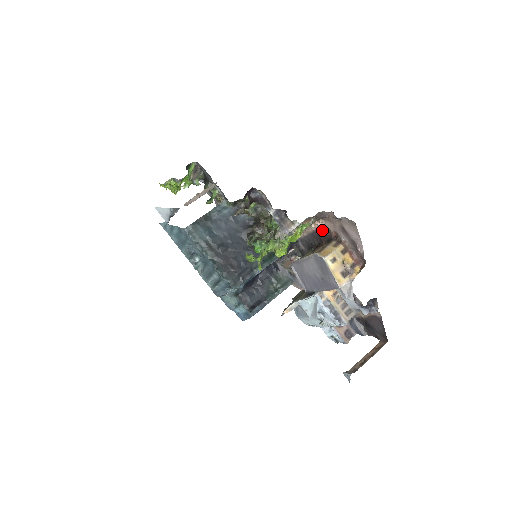
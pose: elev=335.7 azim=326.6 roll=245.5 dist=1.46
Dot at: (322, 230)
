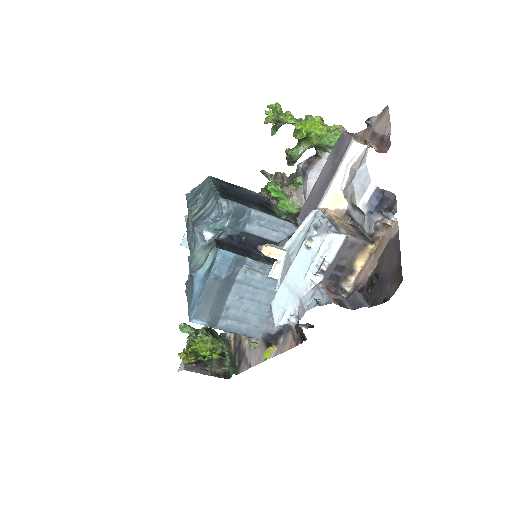
Dot at: occluded
